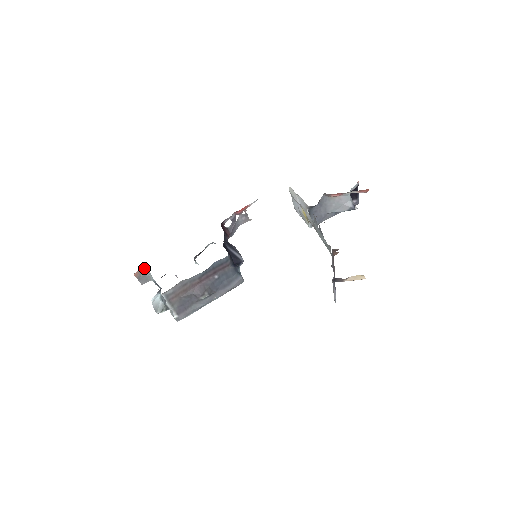
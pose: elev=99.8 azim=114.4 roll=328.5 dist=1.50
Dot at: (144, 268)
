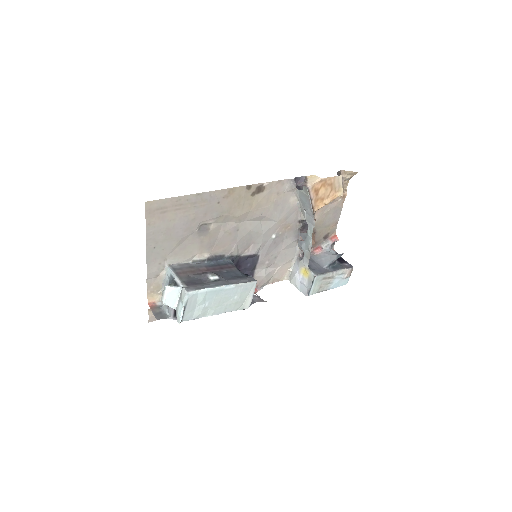
Dot at: (160, 307)
